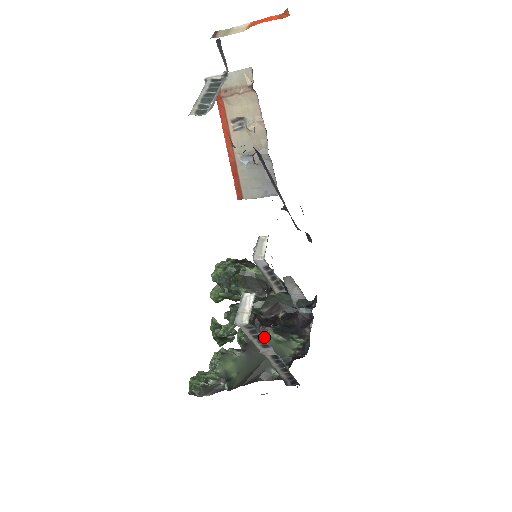
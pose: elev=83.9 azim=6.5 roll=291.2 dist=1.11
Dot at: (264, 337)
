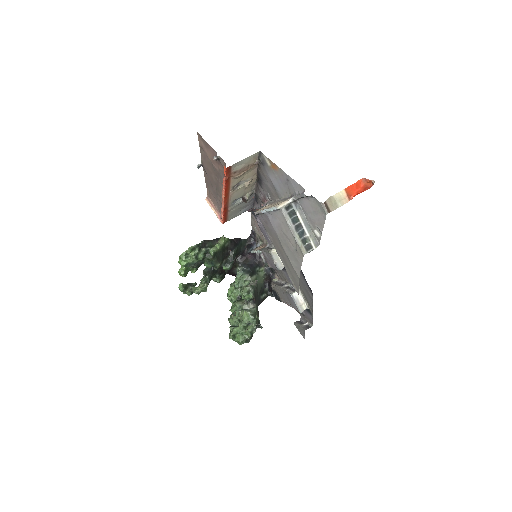
Dot at: occluded
